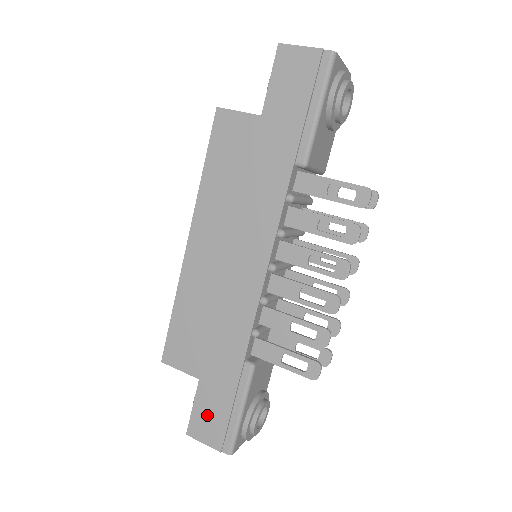
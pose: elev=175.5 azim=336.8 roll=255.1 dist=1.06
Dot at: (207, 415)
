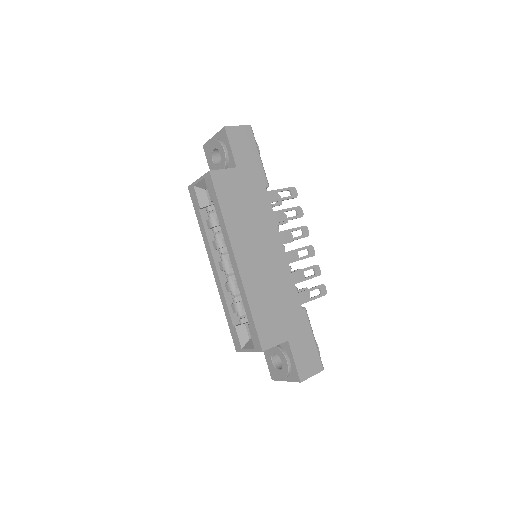
Dot at: (303, 358)
